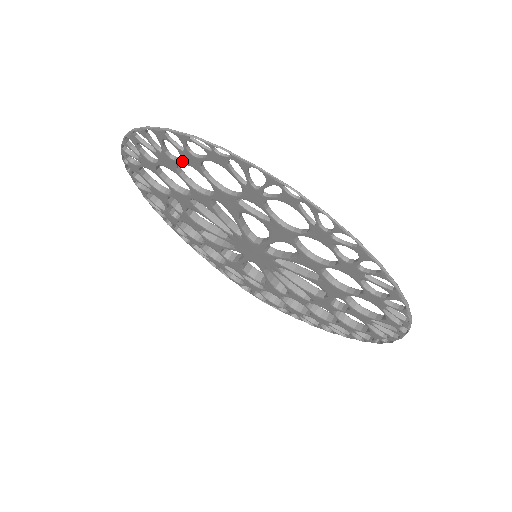
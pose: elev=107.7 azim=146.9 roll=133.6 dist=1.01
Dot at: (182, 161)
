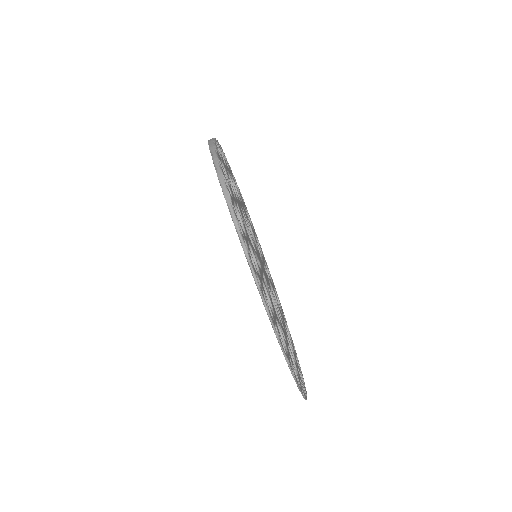
Dot at: occluded
